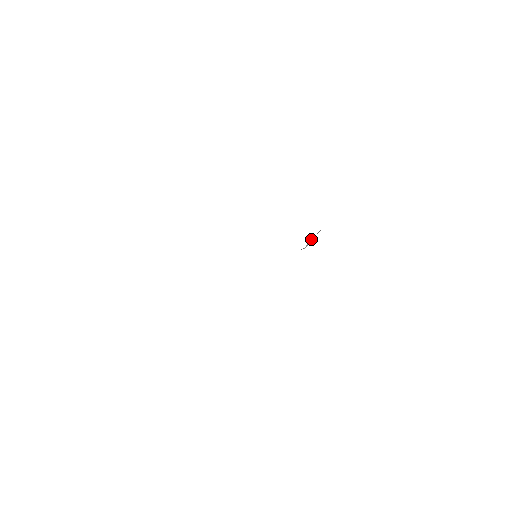
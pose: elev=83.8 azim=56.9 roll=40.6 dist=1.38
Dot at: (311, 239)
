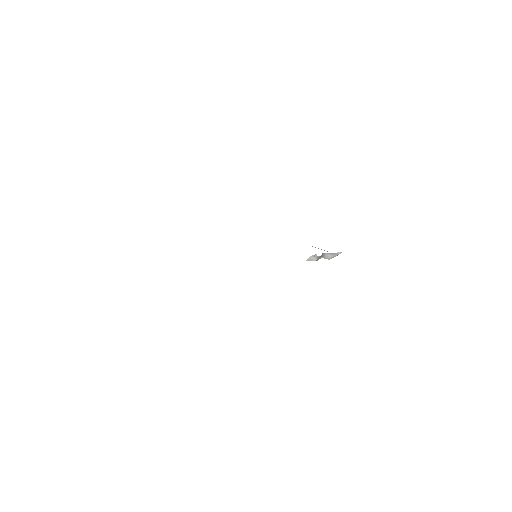
Dot at: (322, 255)
